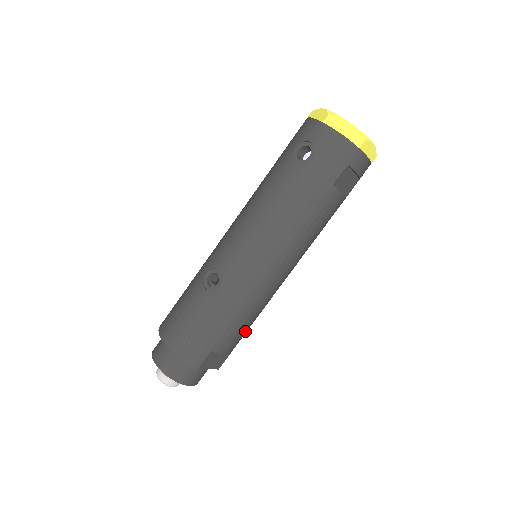
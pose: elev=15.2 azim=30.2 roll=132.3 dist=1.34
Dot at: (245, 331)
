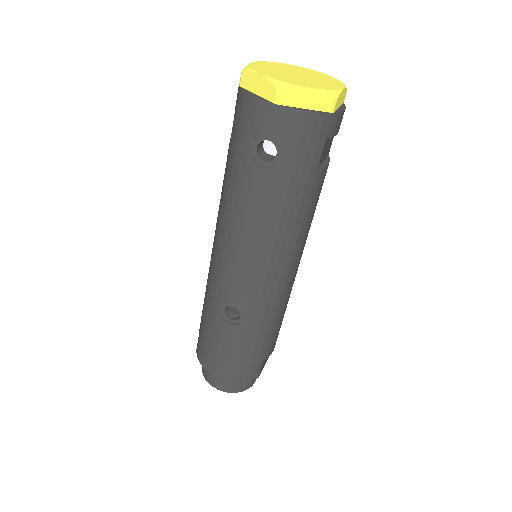
Dot at: occluded
